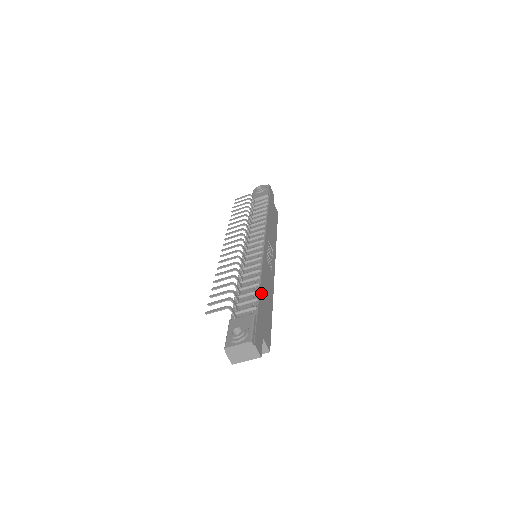
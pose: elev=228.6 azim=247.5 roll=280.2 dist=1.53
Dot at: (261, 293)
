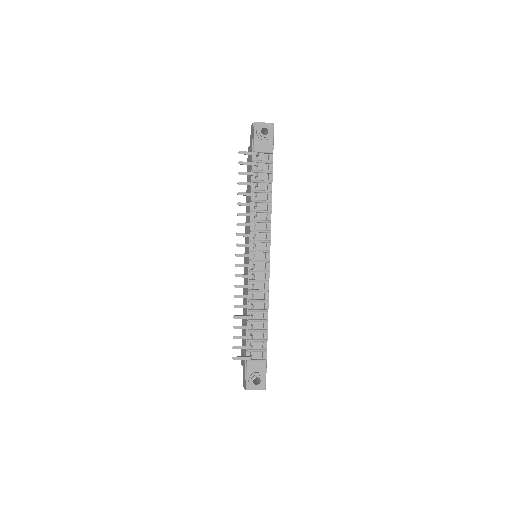
Dot at: (267, 328)
